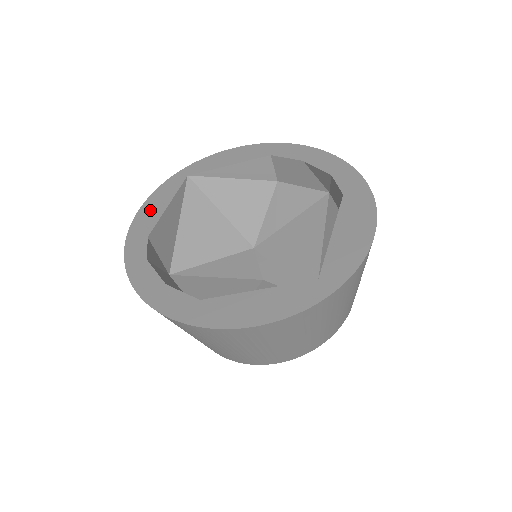
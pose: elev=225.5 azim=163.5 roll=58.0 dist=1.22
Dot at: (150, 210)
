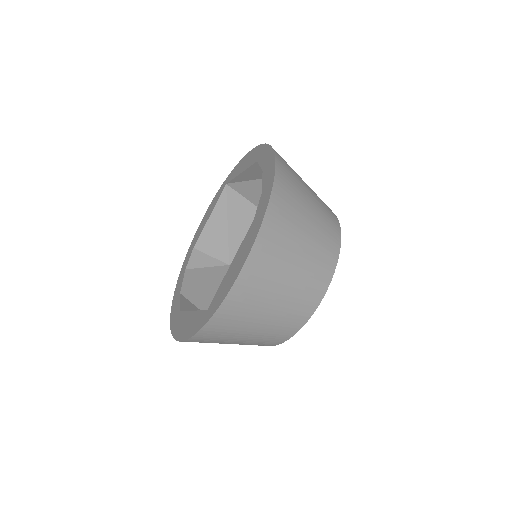
Dot at: (204, 221)
